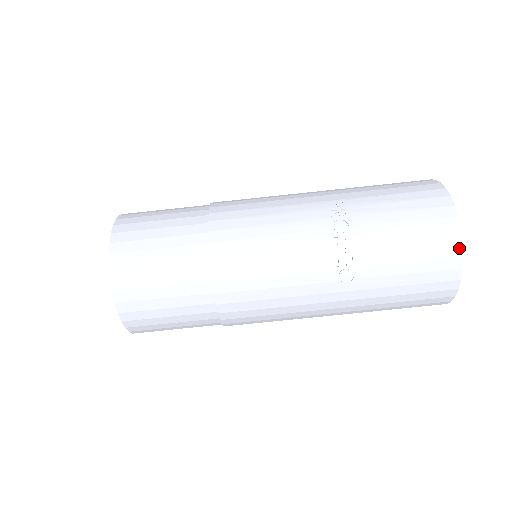
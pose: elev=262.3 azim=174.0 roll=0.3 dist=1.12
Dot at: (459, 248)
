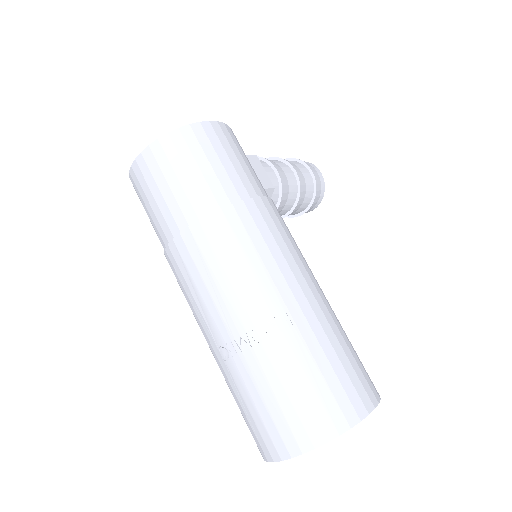
Dot at: (286, 455)
